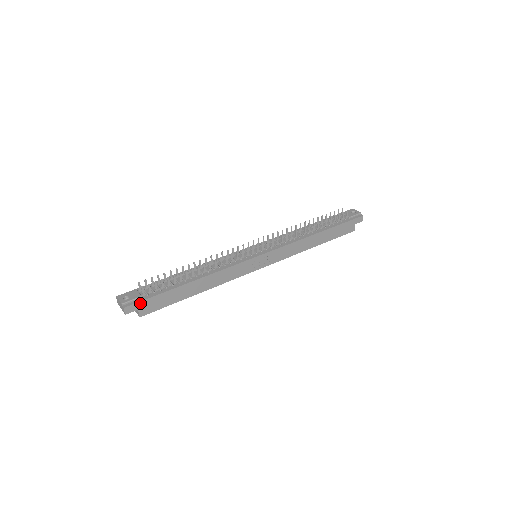
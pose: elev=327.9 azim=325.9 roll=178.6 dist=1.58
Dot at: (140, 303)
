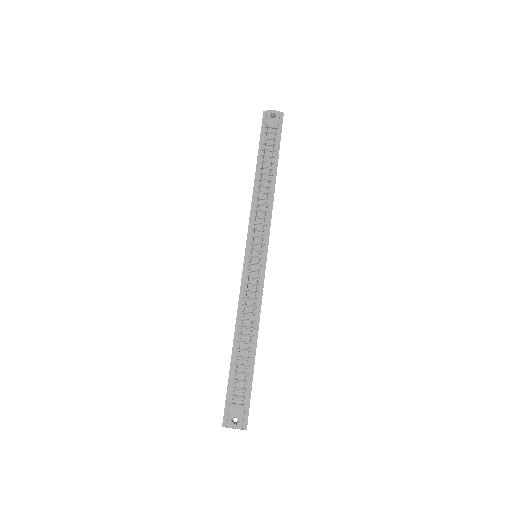
Dot at: occluded
